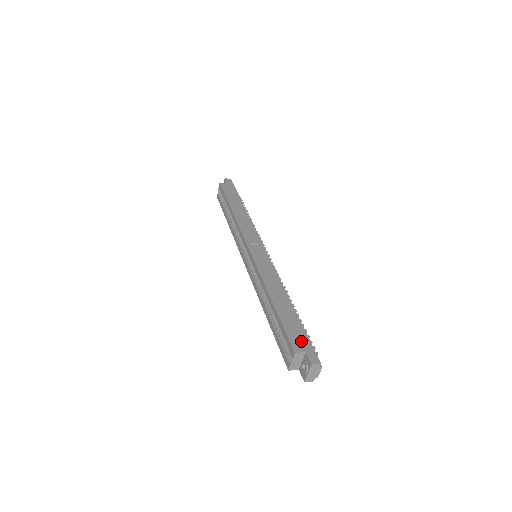
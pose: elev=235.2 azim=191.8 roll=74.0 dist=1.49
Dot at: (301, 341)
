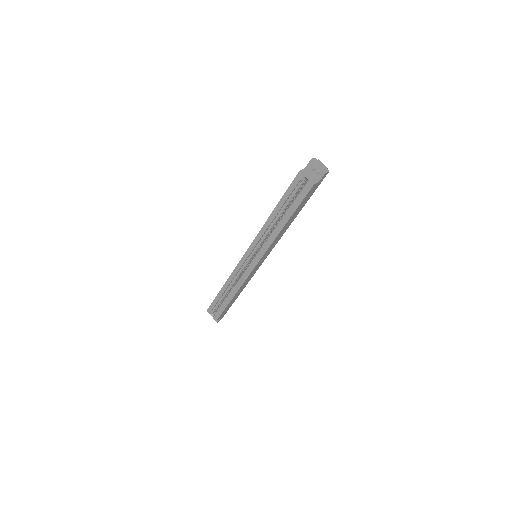
Dot at: occluded
